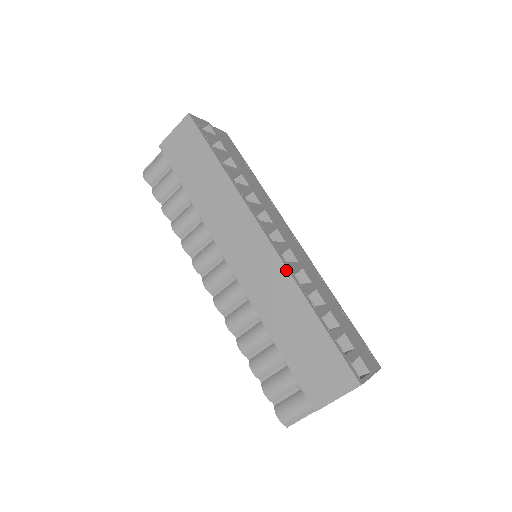
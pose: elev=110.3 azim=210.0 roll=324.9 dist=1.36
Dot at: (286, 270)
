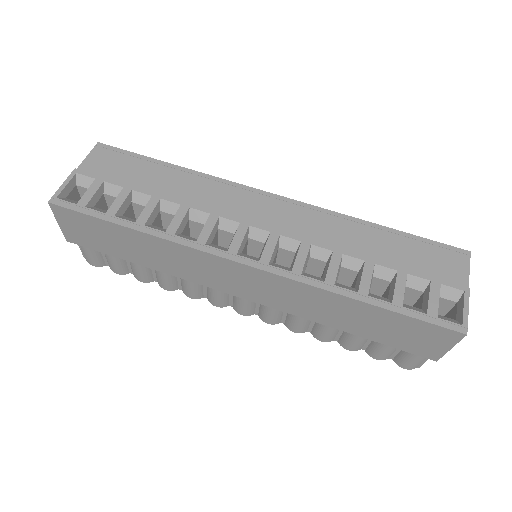
Dot at: (299, 283)
